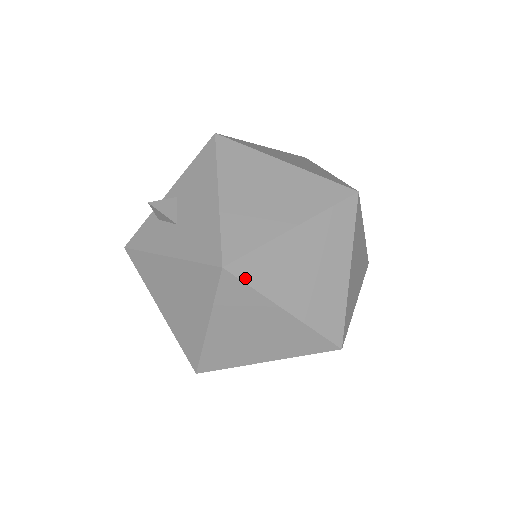
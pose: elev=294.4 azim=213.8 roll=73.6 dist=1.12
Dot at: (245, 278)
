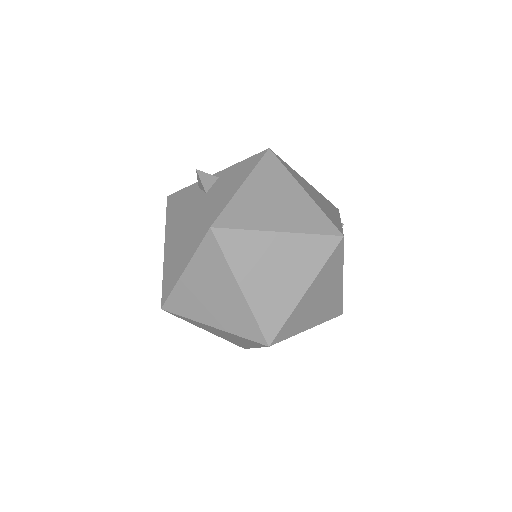
Dot at: (222, 245)
